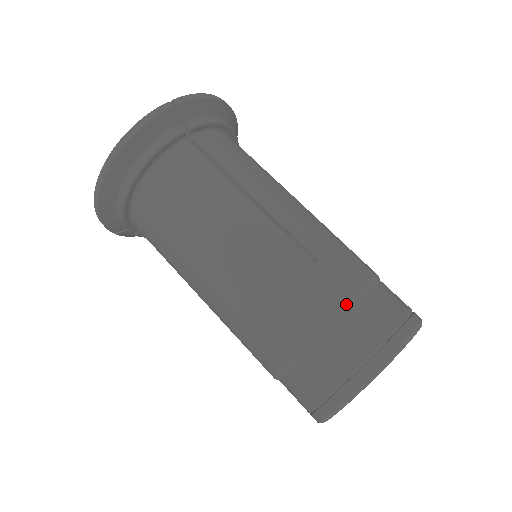
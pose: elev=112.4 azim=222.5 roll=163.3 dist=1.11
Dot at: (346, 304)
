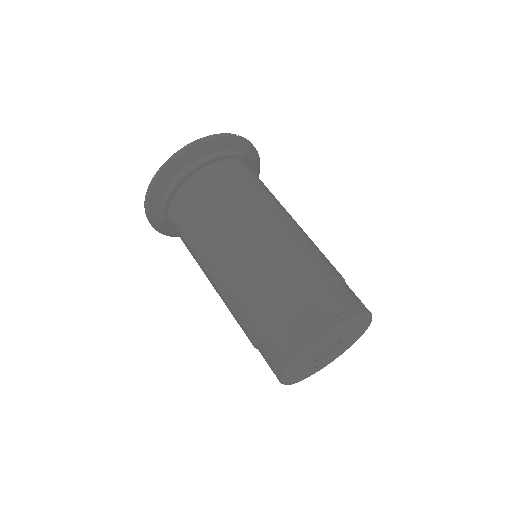
Dot at: (331, 278)
